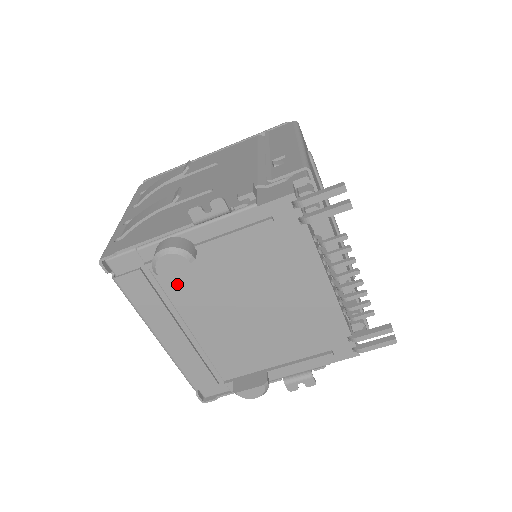
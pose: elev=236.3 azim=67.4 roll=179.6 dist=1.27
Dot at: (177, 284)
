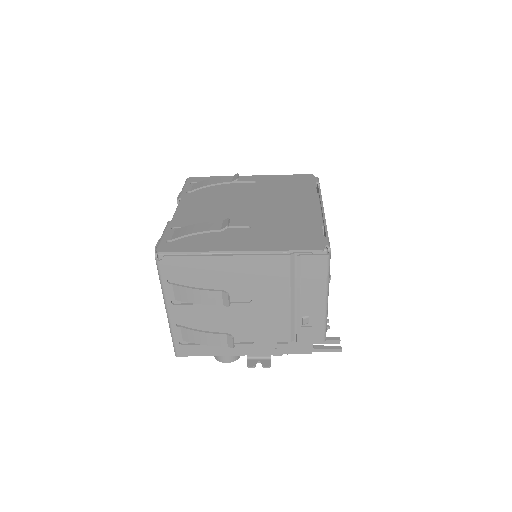
Dot at: occluded
